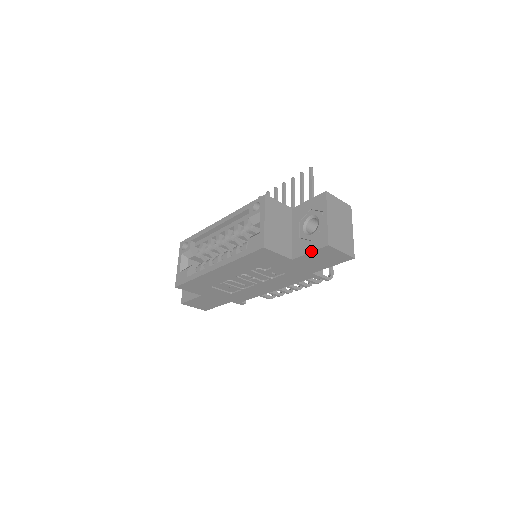
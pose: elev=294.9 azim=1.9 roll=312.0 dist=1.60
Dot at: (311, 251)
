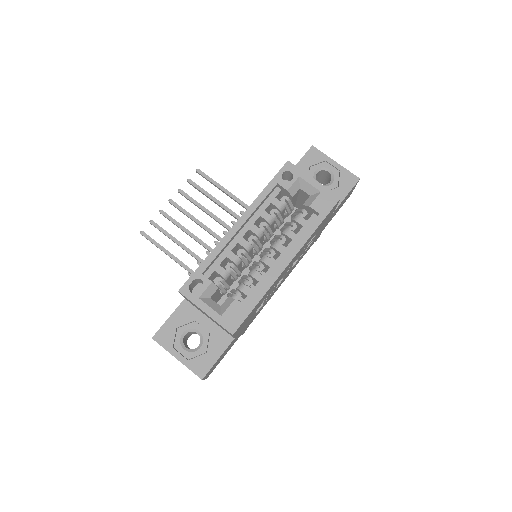
Dot at: (348, 193)
